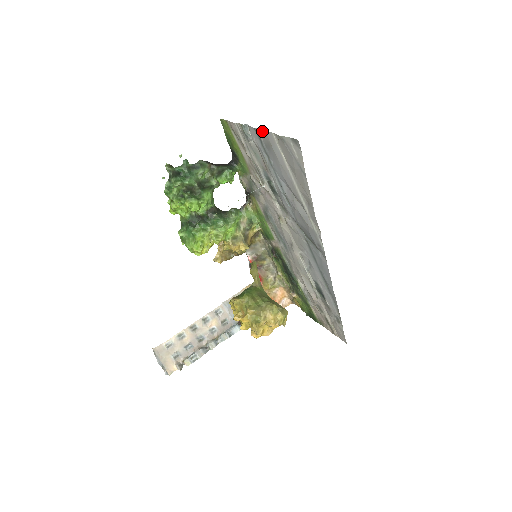
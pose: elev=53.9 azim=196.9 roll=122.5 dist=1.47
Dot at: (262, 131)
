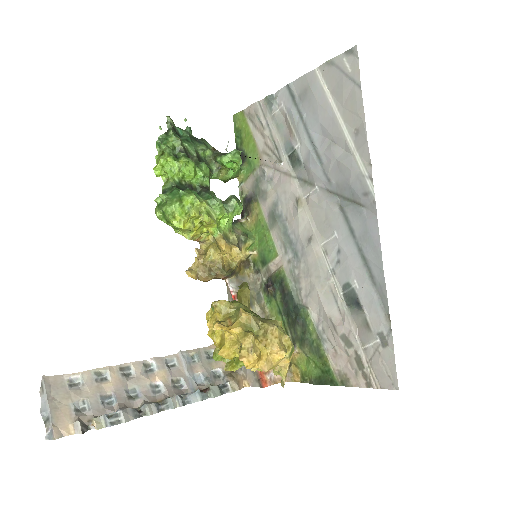
Dot at: (299, 79)
